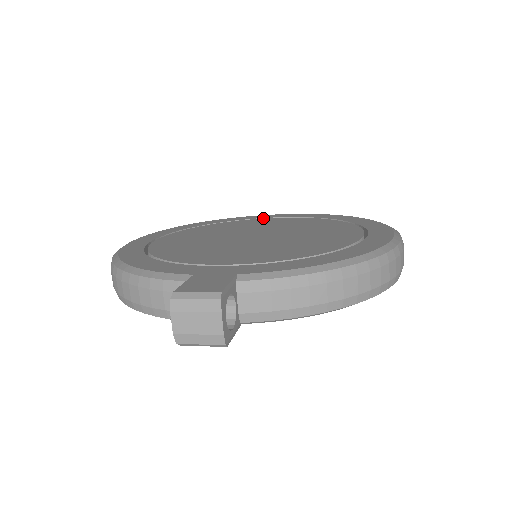
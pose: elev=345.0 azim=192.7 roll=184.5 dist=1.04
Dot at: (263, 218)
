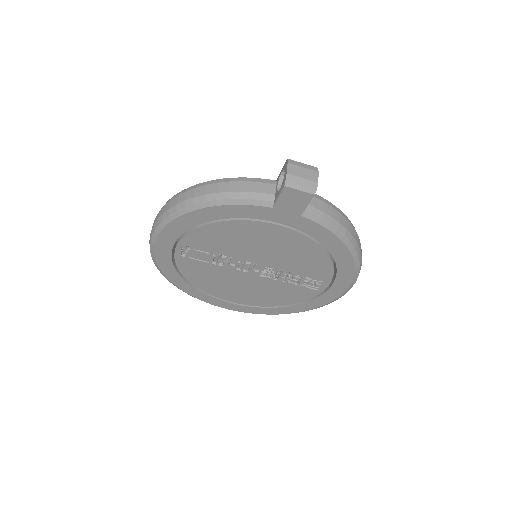
Dot at: occluded
